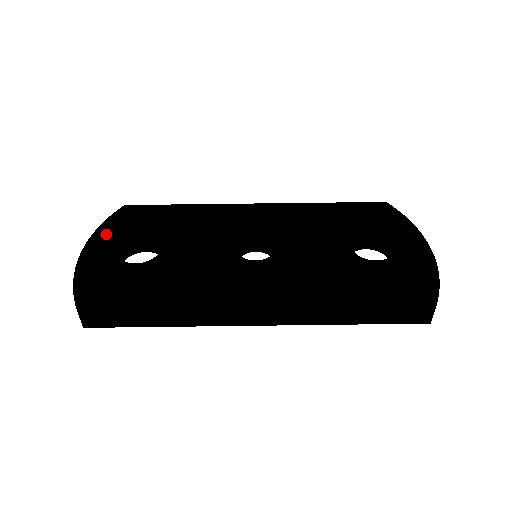
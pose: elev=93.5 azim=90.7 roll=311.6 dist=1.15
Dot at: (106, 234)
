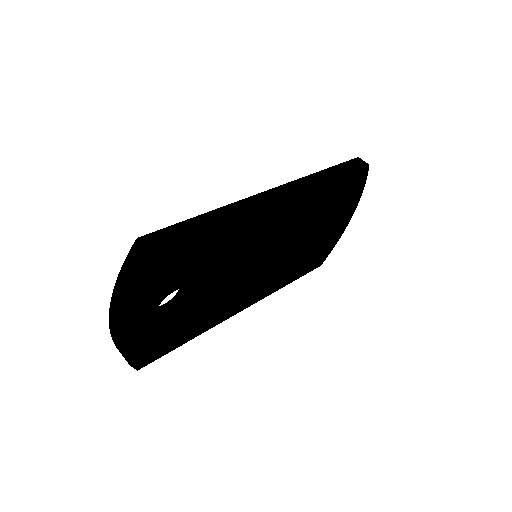
Dot at: occluded
